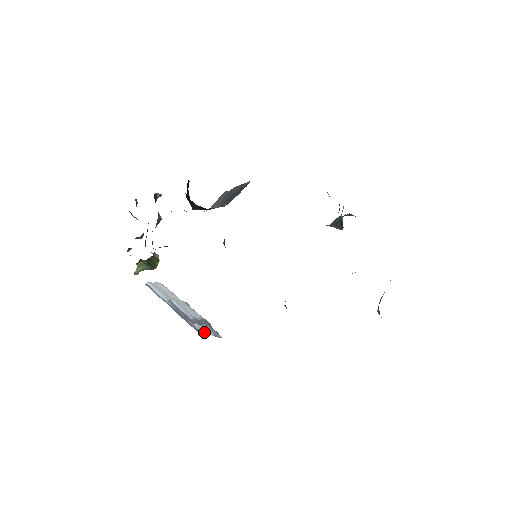
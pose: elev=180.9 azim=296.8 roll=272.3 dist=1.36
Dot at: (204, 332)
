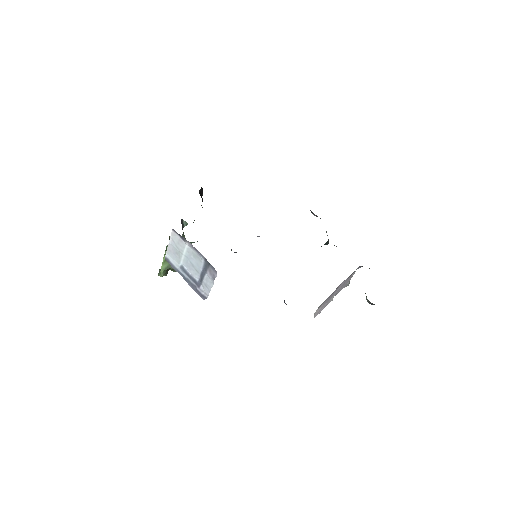
Dot at: (207, 294)
